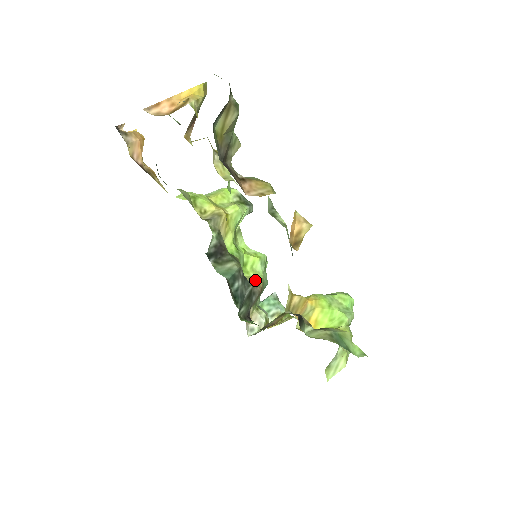
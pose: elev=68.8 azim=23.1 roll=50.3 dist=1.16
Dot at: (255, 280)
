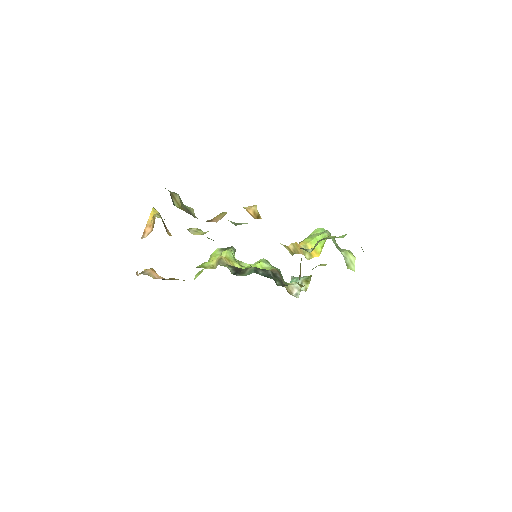
Dot at: (270, 270)
